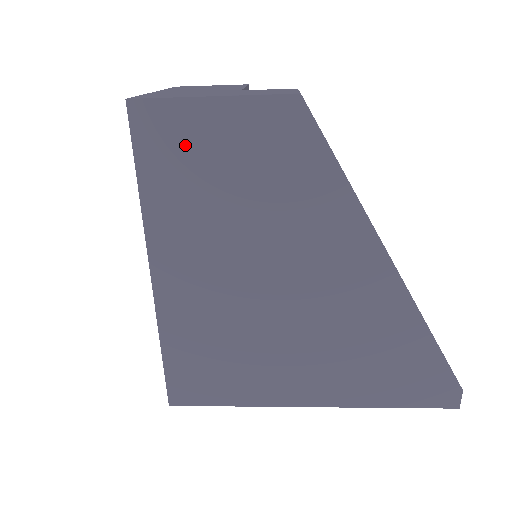
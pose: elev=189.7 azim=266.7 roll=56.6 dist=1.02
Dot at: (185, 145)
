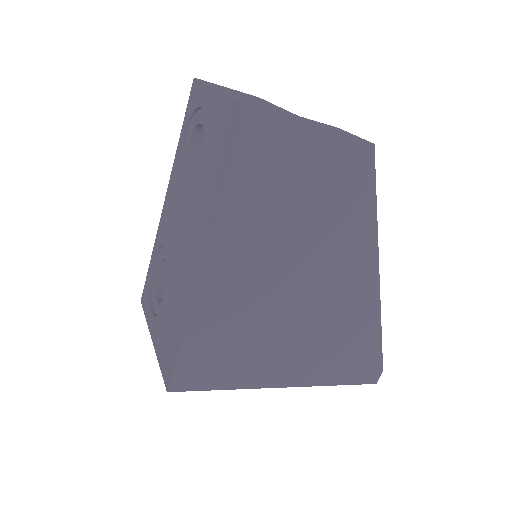
Dot at: (280, 161)
